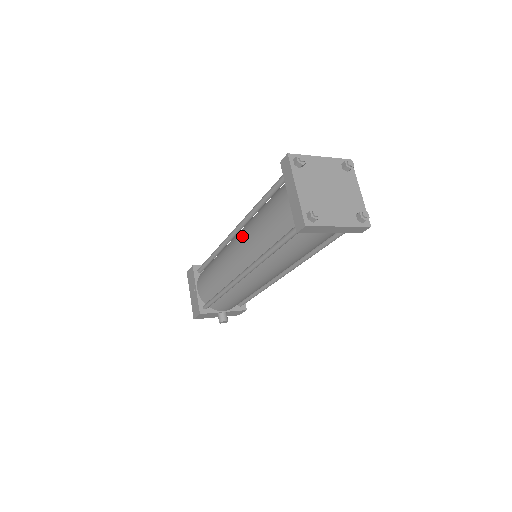
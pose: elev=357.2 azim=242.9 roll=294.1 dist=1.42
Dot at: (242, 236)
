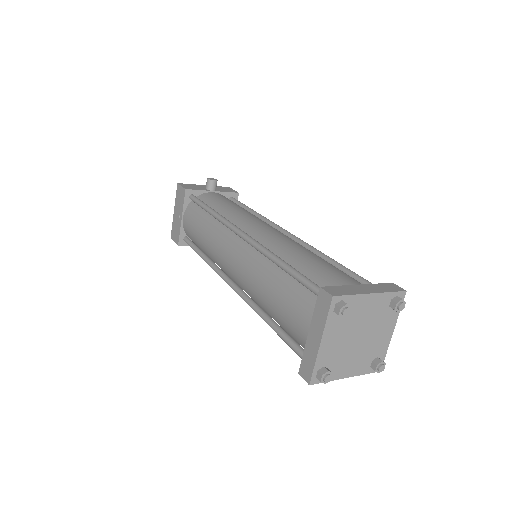
Dot at: (246, 263)
